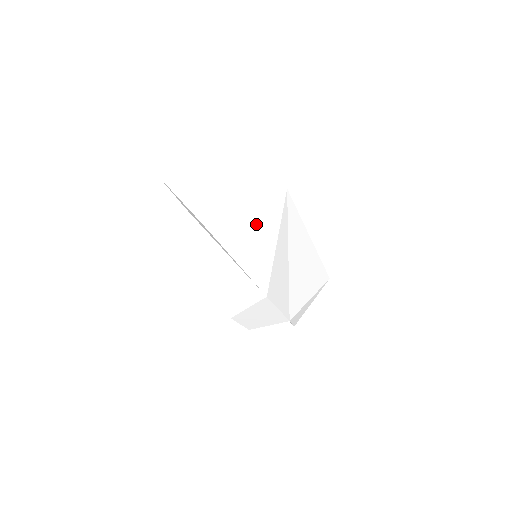
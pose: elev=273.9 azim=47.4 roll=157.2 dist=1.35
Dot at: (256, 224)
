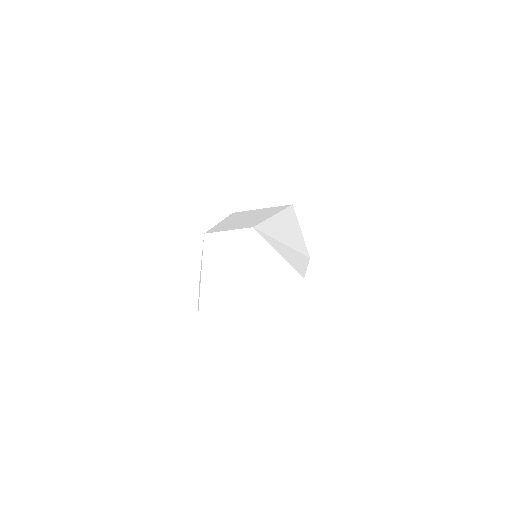
Dot at: (266, 266)
